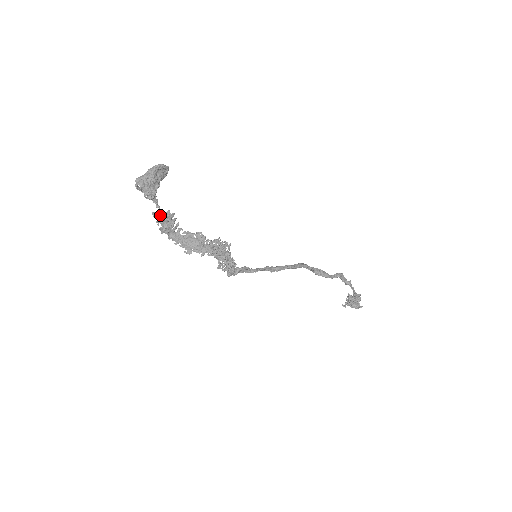
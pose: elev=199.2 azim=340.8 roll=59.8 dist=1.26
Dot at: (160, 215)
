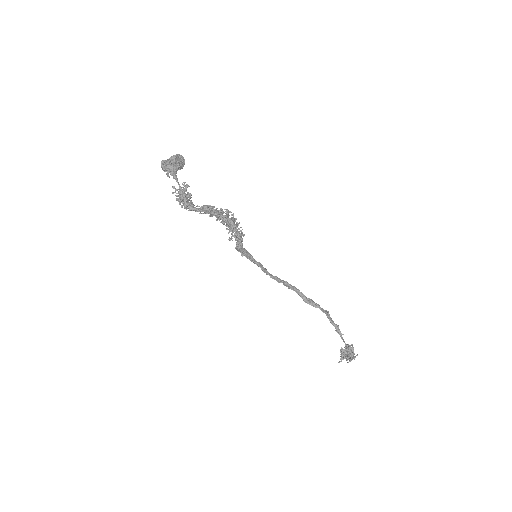
Dot at: (180, 188)
